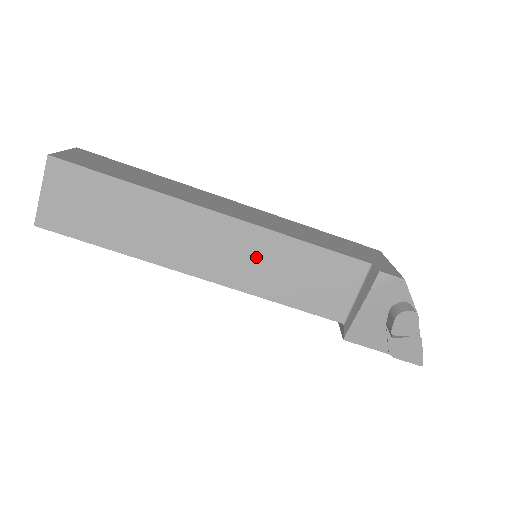
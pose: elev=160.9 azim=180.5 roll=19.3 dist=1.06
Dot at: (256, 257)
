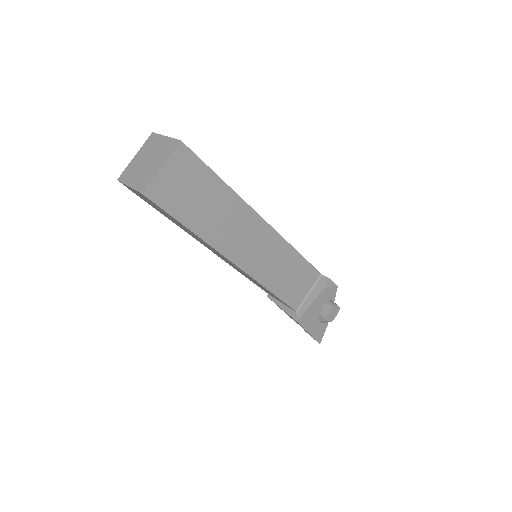
Dot at: (272, 257)
